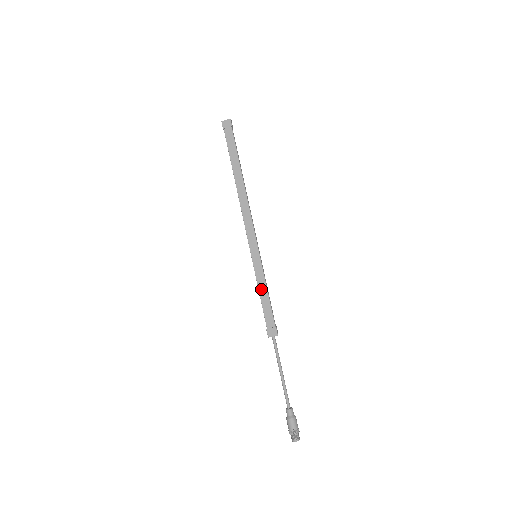
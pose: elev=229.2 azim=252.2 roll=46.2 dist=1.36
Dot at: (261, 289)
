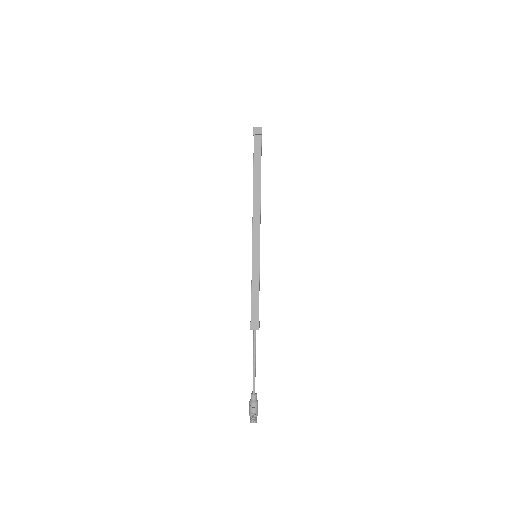
Dot at: (254, 286)
